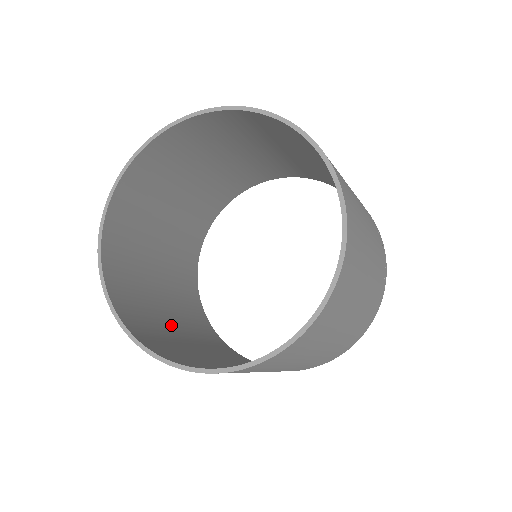
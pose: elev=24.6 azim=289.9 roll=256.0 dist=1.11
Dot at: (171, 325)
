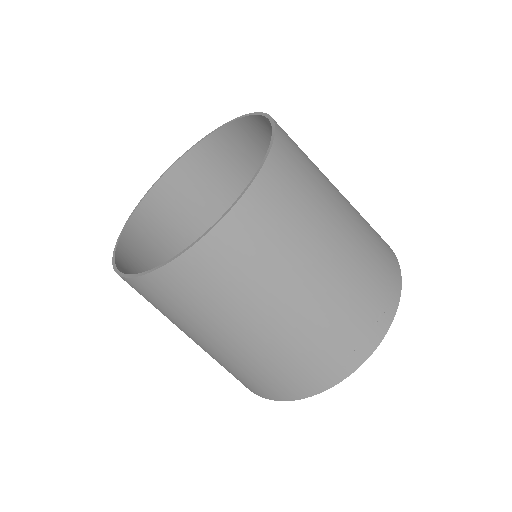
Dot at: occluded
